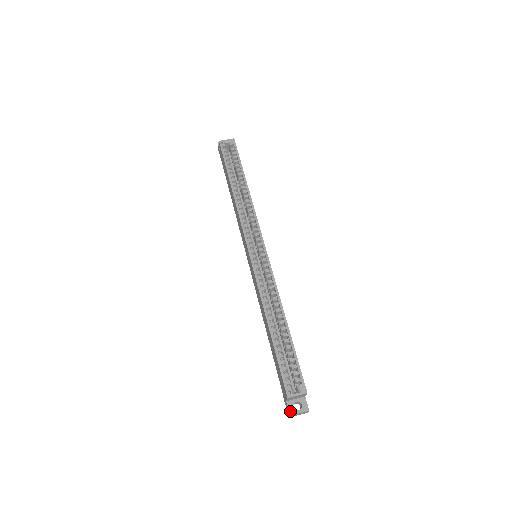
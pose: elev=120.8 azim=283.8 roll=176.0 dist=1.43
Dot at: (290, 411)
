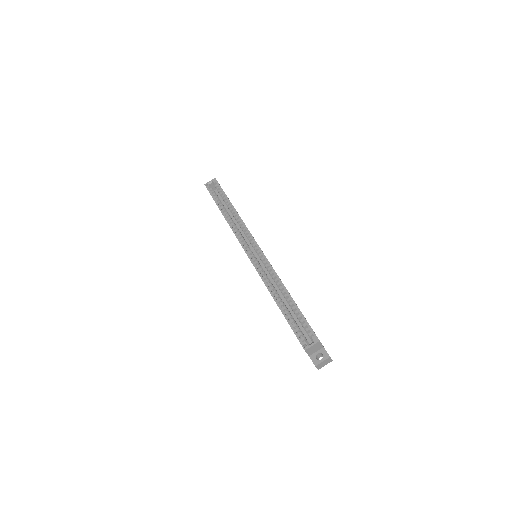
Dot at: (314, 363)
